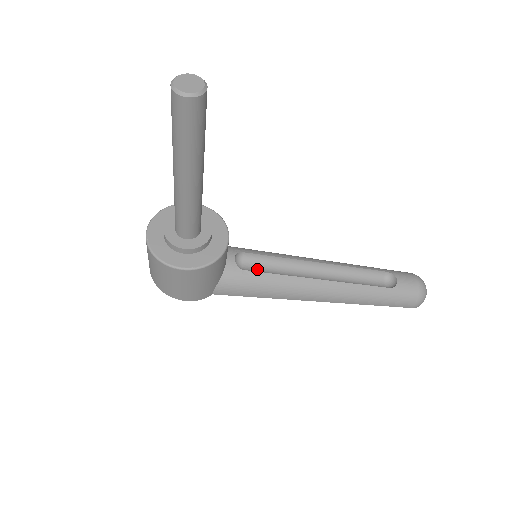
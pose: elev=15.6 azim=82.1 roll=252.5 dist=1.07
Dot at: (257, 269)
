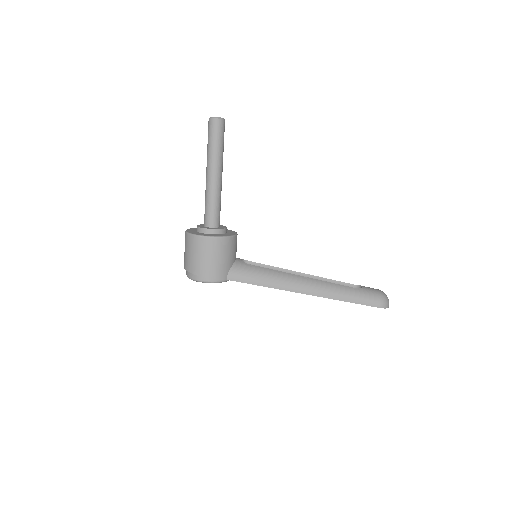
Dot at: occluded
